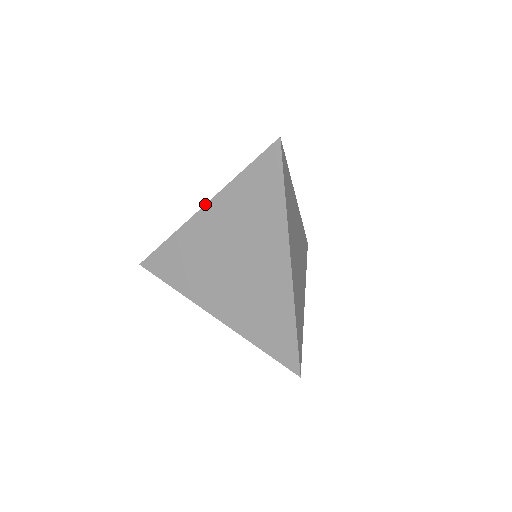
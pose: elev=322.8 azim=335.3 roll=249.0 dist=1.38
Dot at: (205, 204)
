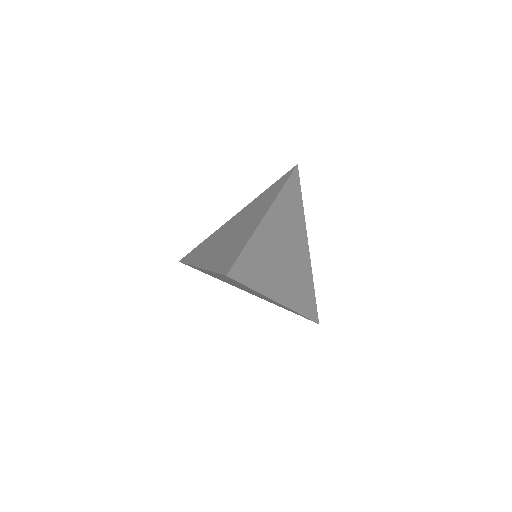
Dot at: occluded
